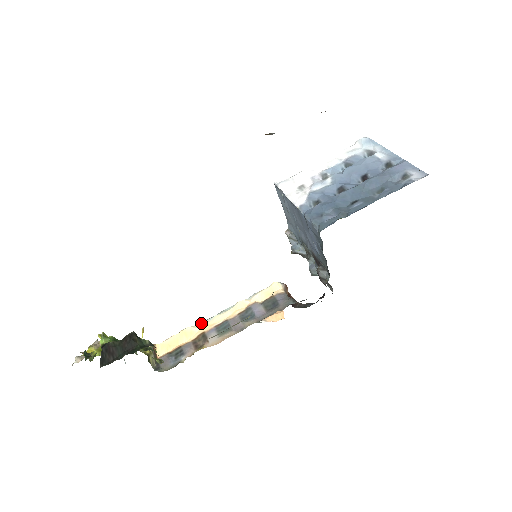
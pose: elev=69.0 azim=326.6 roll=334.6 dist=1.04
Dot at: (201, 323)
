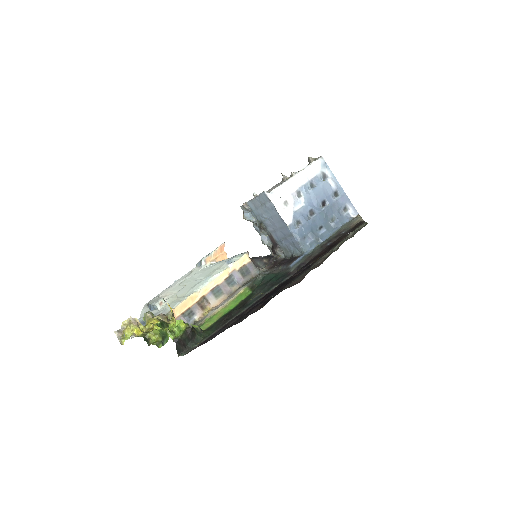
Dot at: (200, 289)
